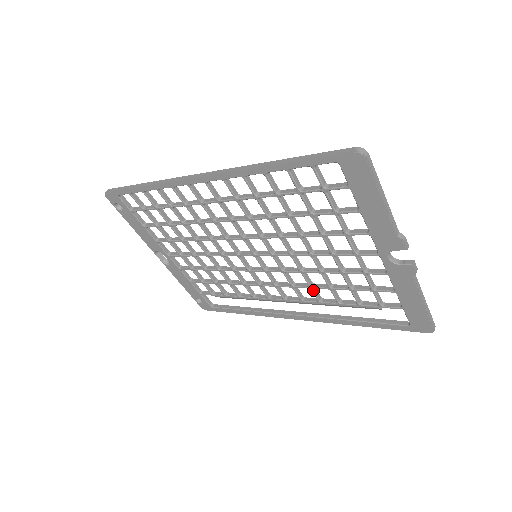
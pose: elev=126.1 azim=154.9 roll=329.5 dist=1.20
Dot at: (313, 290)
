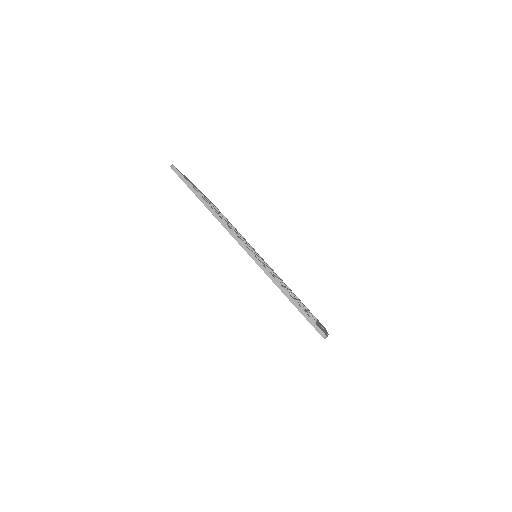
Dot at: occluded
